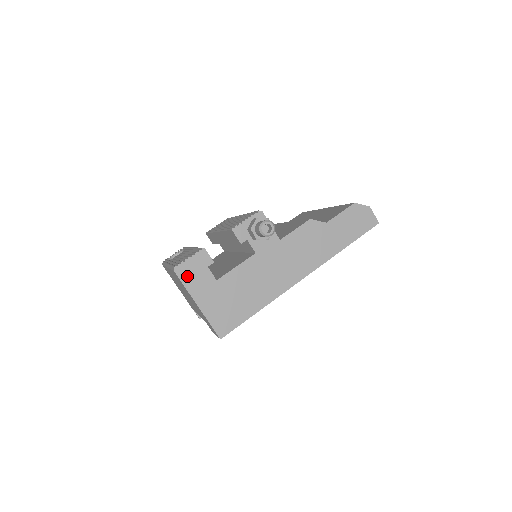
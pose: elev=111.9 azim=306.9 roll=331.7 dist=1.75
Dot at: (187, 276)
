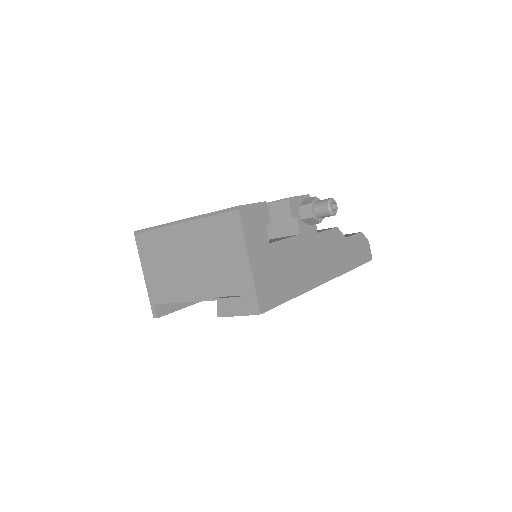
Dot at: (248, 223)
